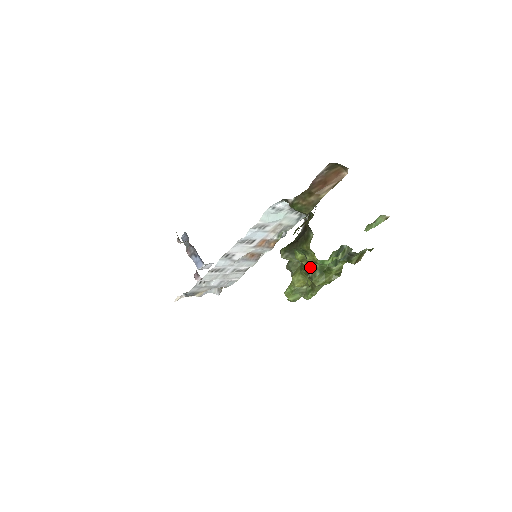
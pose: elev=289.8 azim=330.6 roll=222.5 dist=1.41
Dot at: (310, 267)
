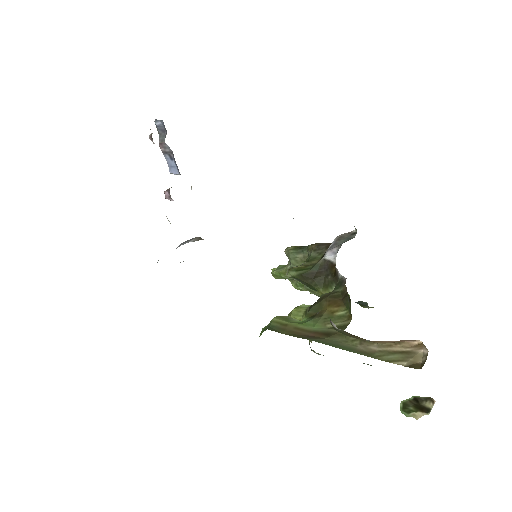
Dot at: occluded
